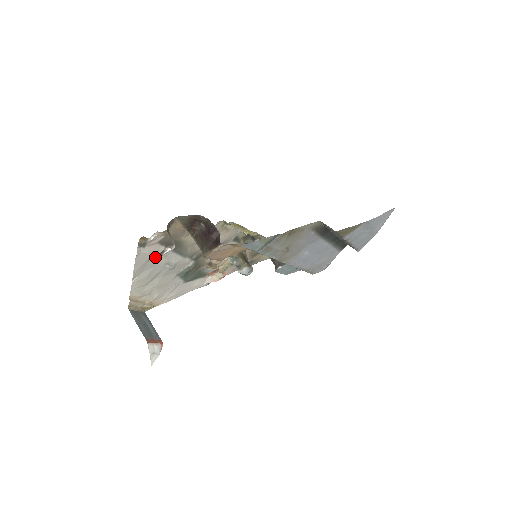
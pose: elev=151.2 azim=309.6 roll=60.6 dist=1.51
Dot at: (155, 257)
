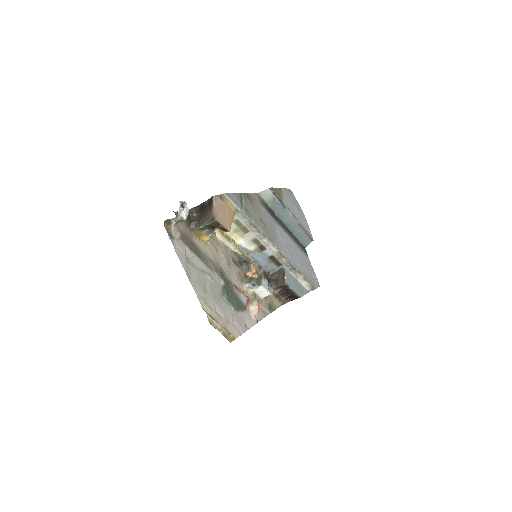
Dot at: (189, 259)
